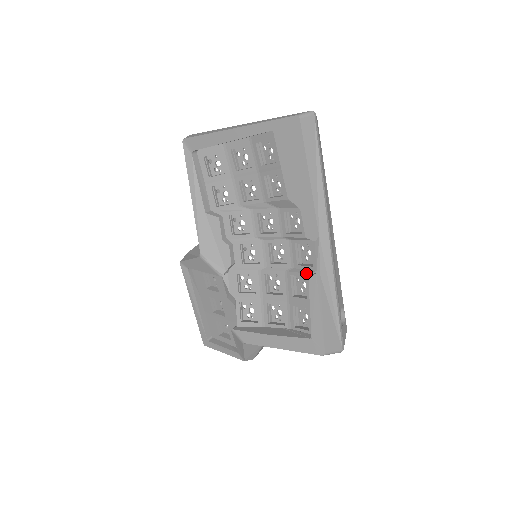
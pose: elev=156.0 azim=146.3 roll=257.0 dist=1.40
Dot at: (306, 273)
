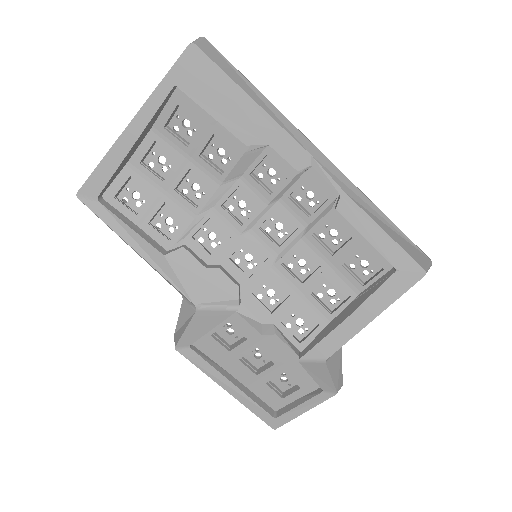
Dot at: (327, 212)
